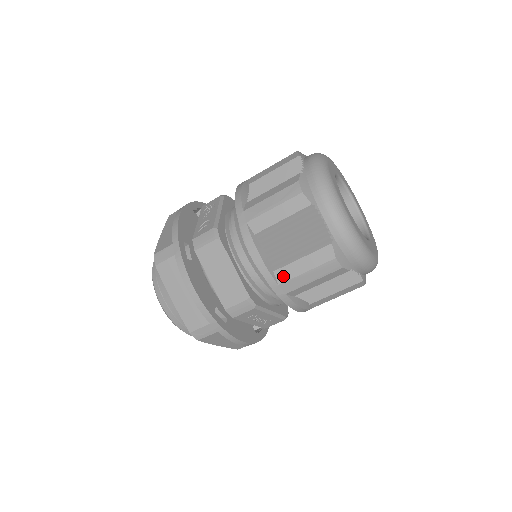
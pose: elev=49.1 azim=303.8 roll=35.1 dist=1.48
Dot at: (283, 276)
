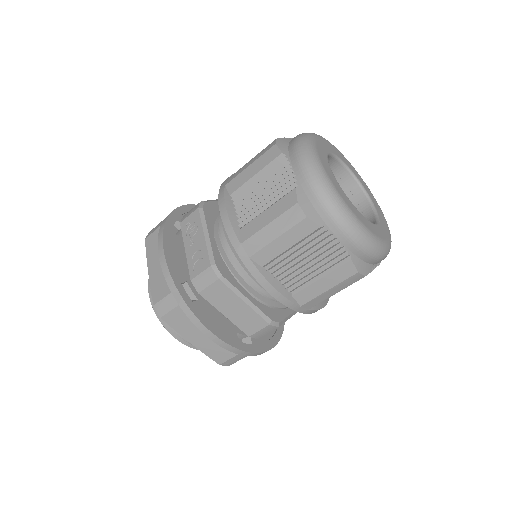
Dot at: (304, 298)
